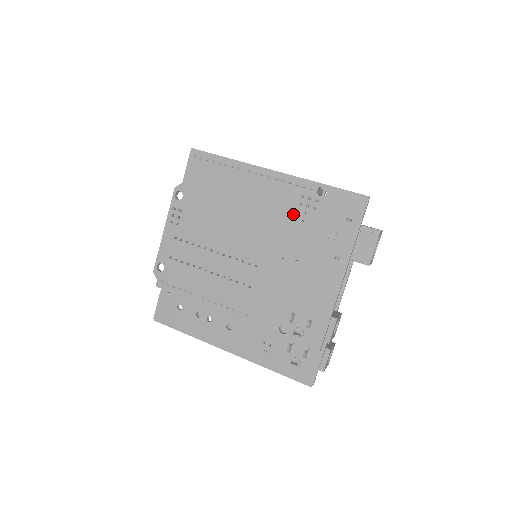
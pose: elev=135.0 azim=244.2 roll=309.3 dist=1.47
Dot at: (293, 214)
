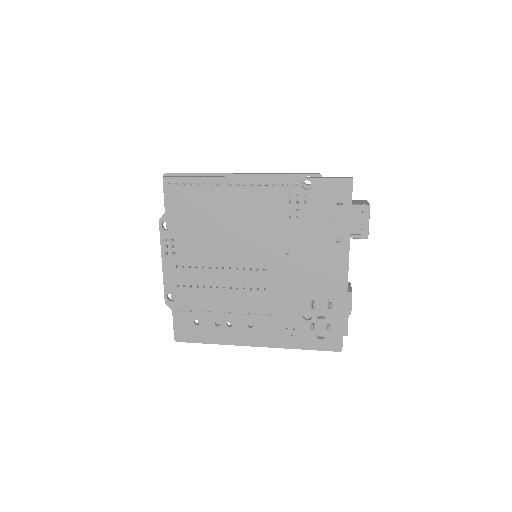
Dot at: (285, 213)
